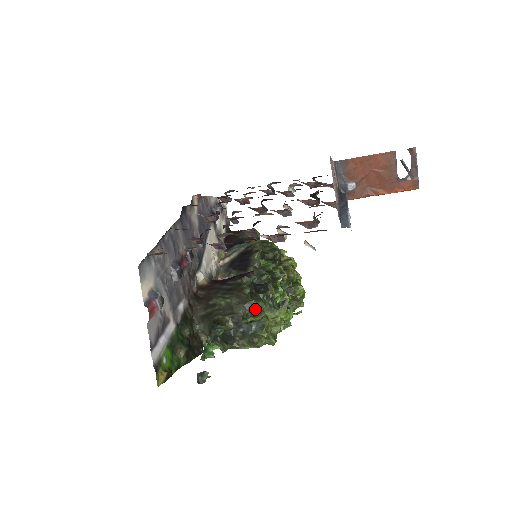
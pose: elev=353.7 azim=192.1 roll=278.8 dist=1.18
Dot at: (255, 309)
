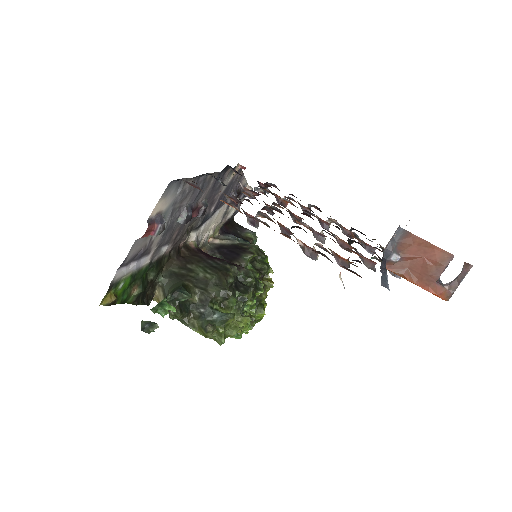
Dot at: (226, 301)
